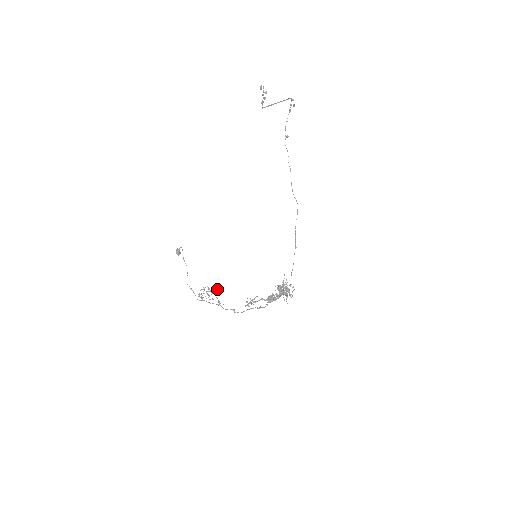
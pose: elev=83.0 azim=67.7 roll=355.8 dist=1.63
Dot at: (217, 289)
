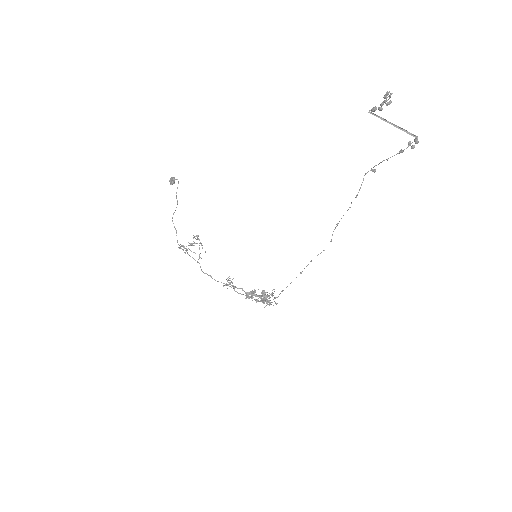
Dot at: occluded
